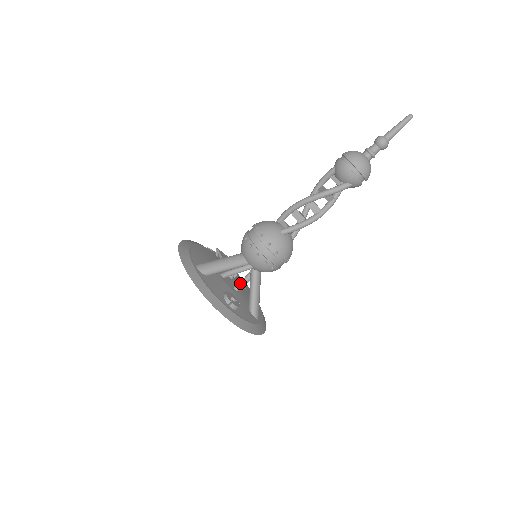
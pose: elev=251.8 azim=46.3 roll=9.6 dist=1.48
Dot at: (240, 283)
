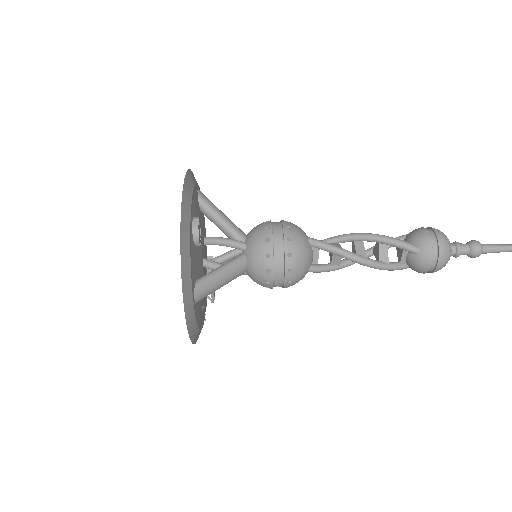
Dot at: (214, 261)
